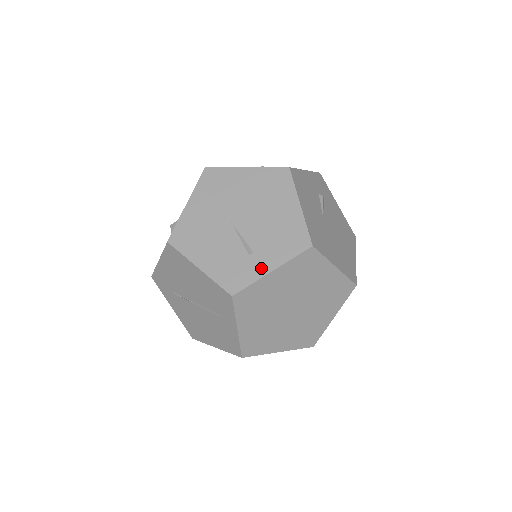
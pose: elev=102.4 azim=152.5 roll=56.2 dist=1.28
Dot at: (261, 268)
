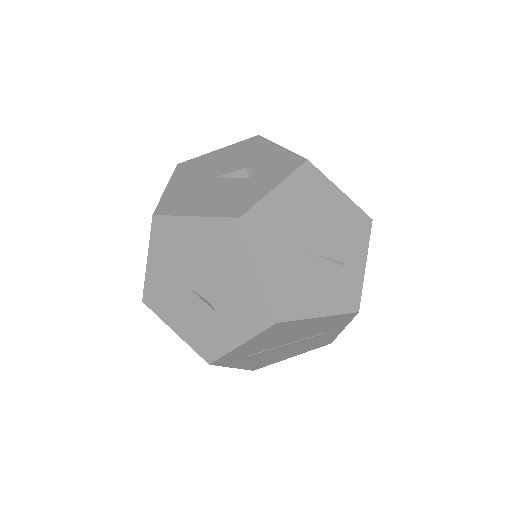
Dot at: (358, 270)
